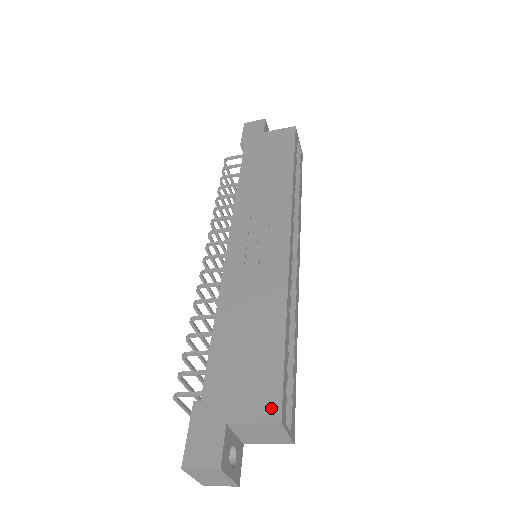
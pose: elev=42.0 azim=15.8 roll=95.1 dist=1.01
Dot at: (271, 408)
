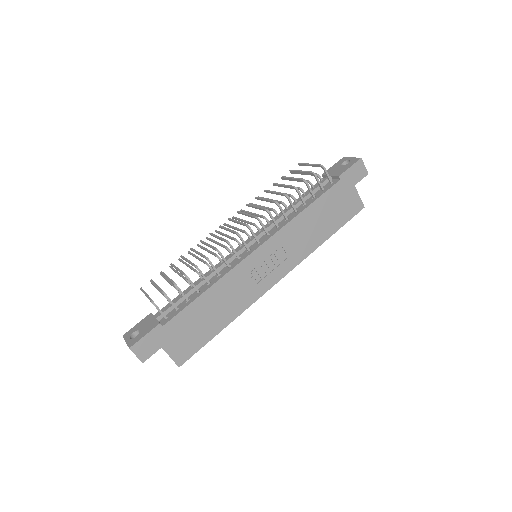
Dot at: (182, 358)
